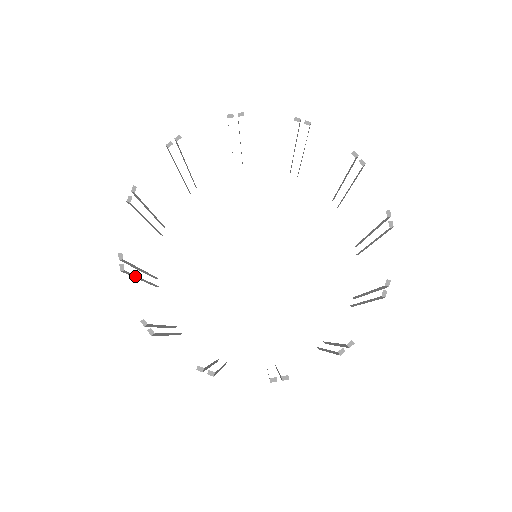
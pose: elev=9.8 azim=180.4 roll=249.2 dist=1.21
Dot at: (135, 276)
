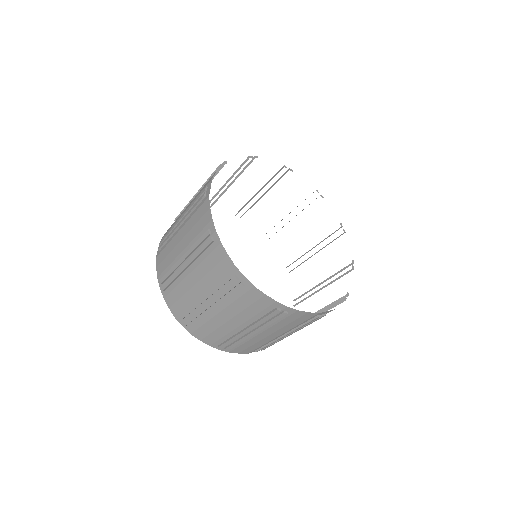
Dot at: (190, 214)
